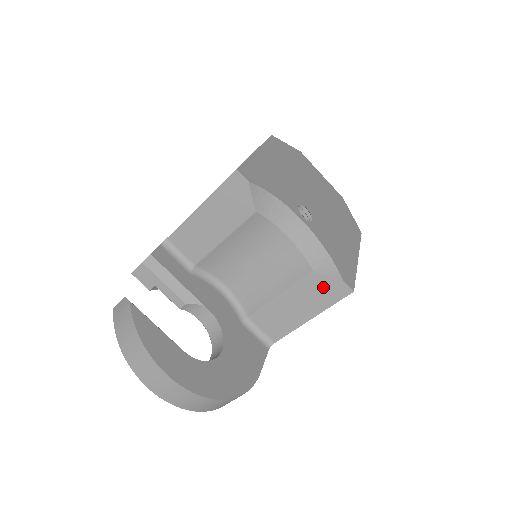
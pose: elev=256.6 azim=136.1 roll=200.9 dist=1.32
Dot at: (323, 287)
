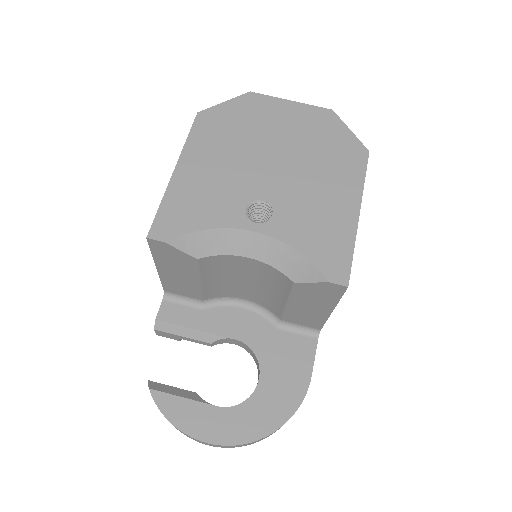
Dot at: (316, 290)
